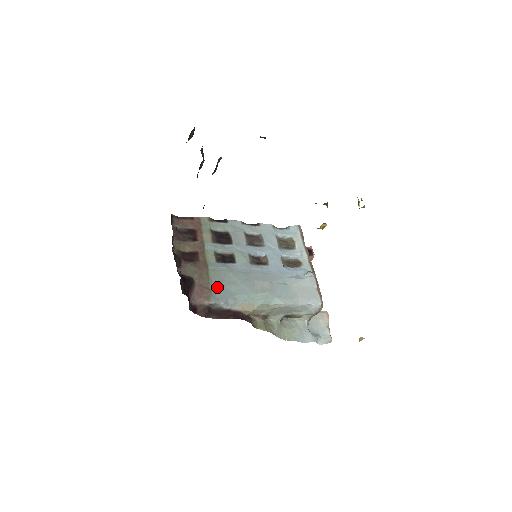
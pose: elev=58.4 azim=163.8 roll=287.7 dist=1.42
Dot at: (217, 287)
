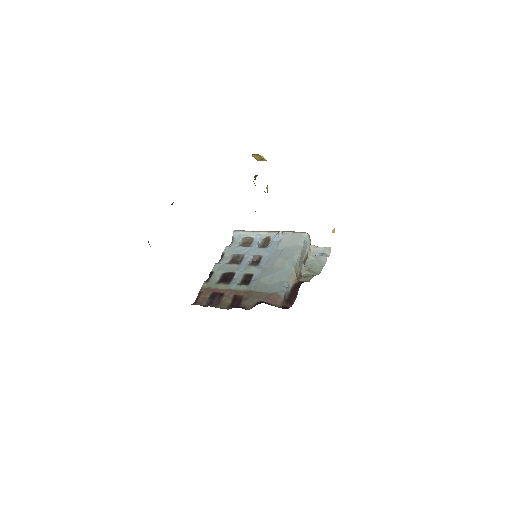
Dot at: (271, 290)
